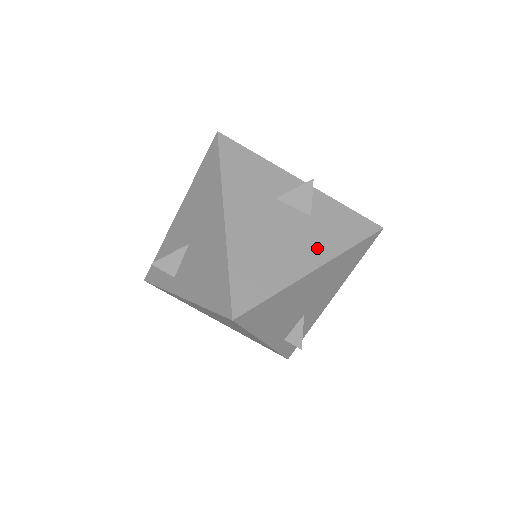
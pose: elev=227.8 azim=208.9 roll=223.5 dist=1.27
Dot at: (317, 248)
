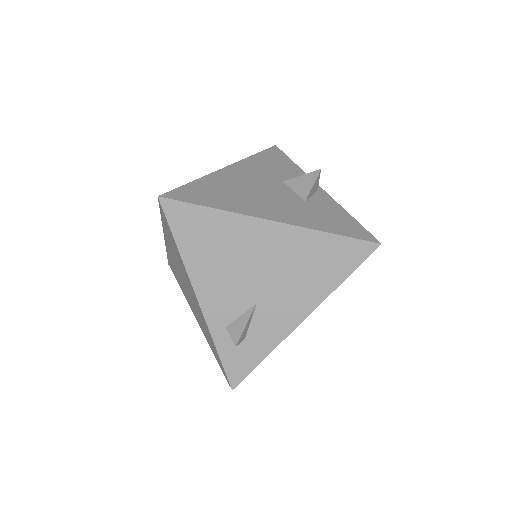
Dot at: (288, 214)
